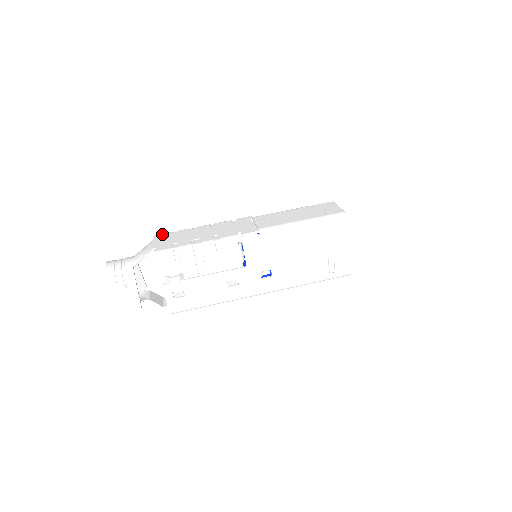
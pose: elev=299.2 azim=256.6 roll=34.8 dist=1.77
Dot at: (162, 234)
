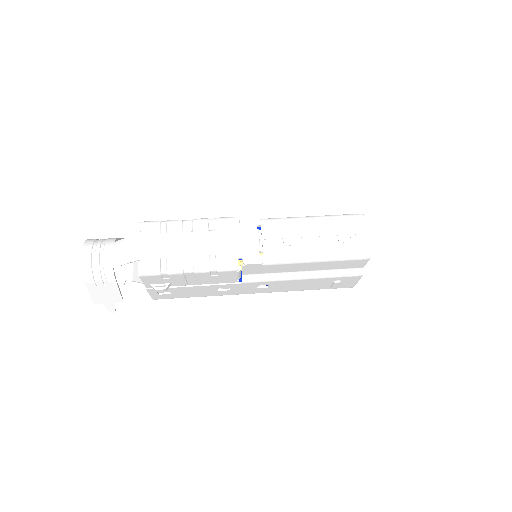
Dot at: (148, 225)
